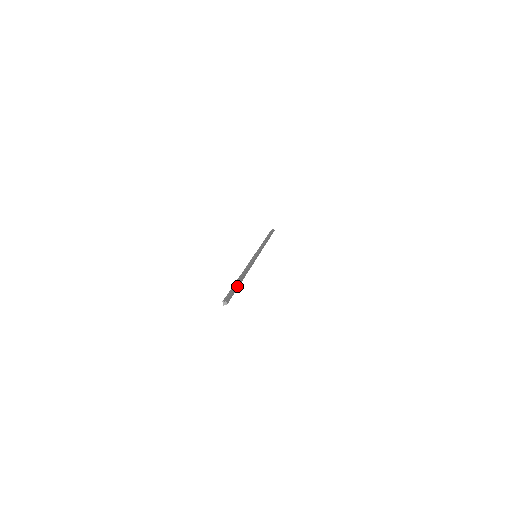
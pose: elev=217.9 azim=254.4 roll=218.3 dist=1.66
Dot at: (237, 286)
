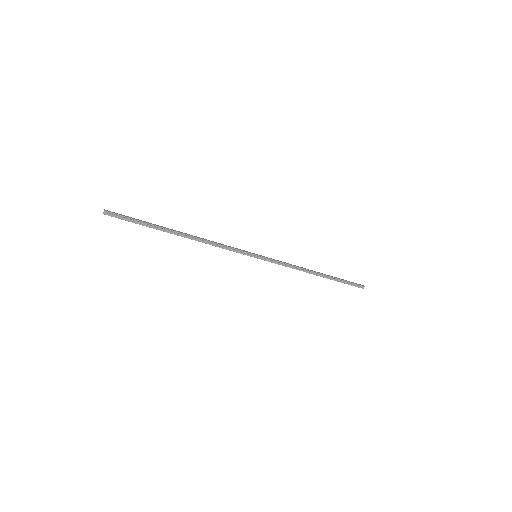
Dot at: (152, 224)
